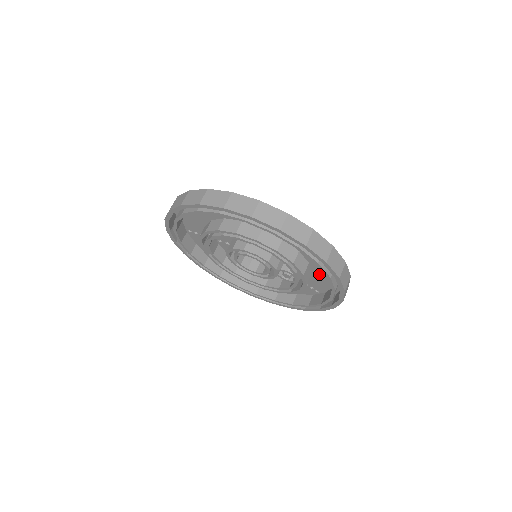
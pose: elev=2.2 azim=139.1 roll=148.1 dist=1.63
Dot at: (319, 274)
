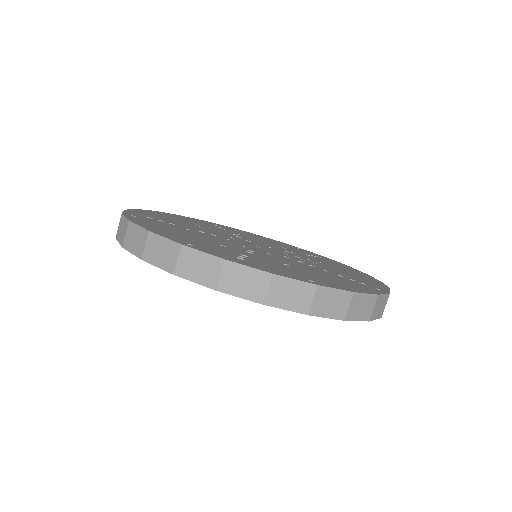
Dot at: occluded
